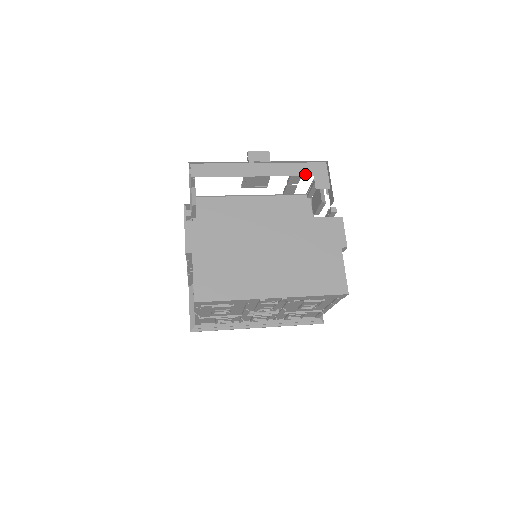
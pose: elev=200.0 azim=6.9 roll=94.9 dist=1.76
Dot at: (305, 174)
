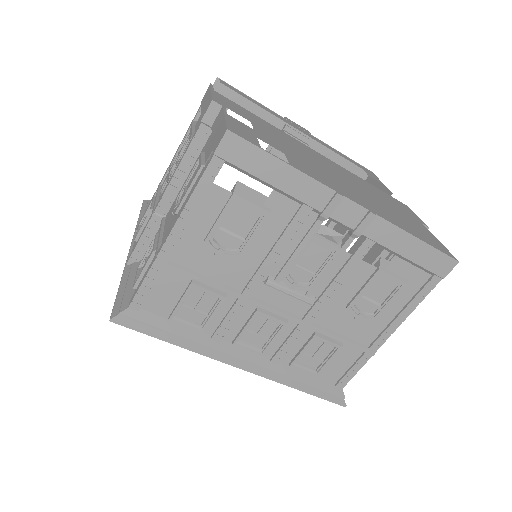
Dot at: (352, 162)
